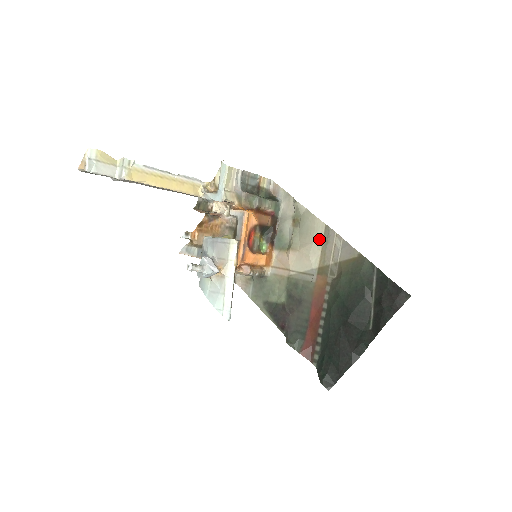
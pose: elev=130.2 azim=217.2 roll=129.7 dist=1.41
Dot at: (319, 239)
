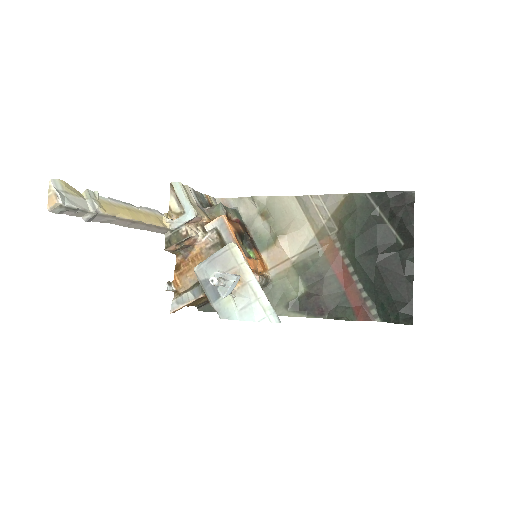
Dot at: (298, 211)
